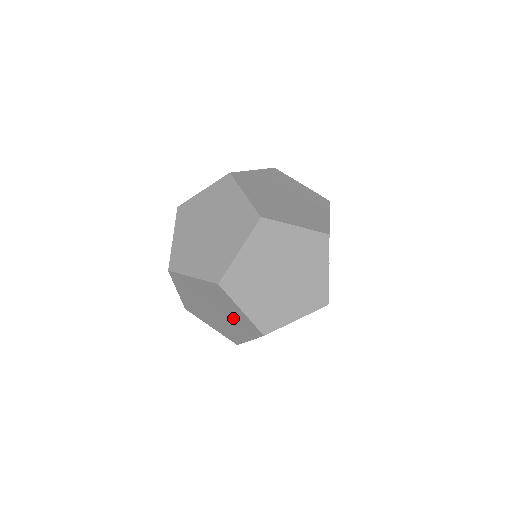
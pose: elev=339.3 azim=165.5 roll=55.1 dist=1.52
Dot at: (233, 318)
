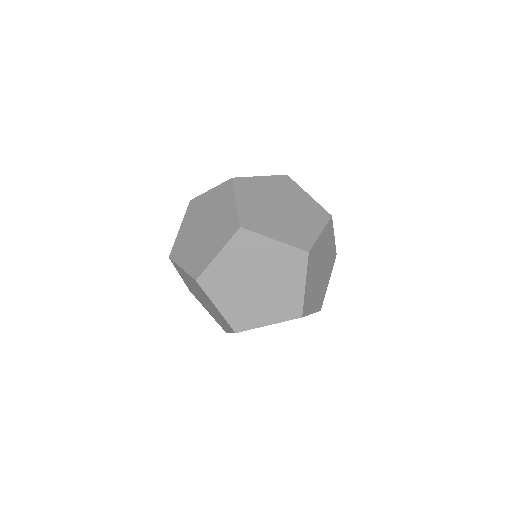
Dot at: occluded
